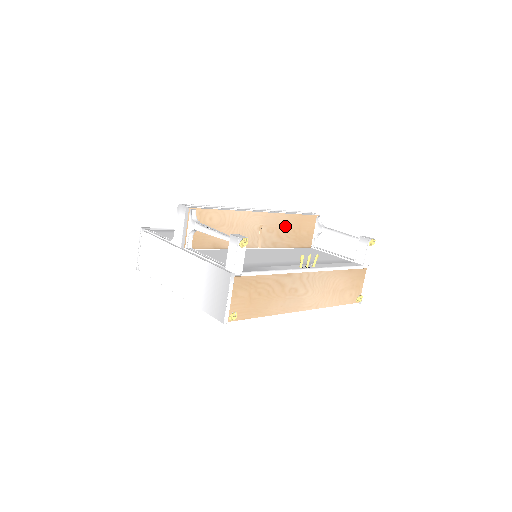
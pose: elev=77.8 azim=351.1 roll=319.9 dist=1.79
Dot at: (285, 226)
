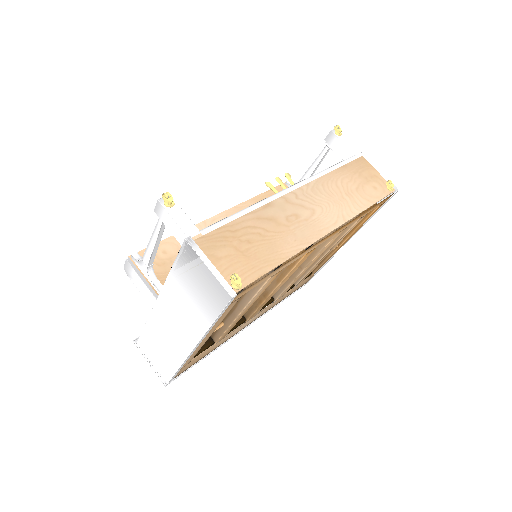
Dot at: occluded
